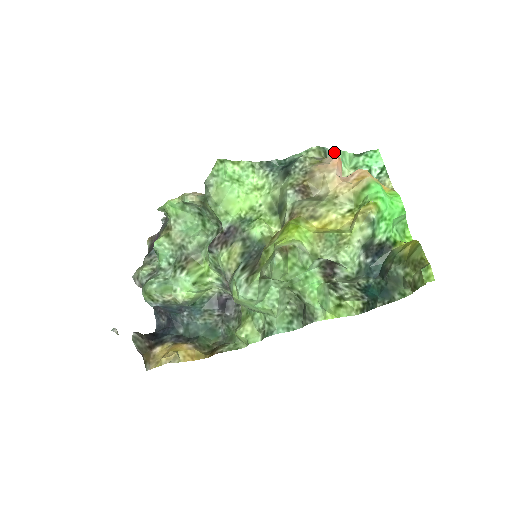
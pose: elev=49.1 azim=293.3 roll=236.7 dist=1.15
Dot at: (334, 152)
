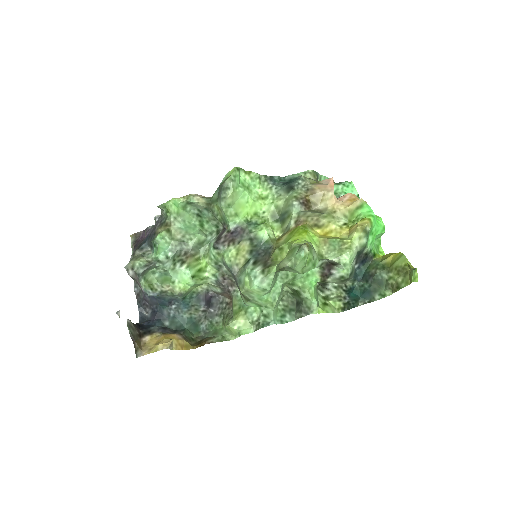
Dot at: (322, 178)
